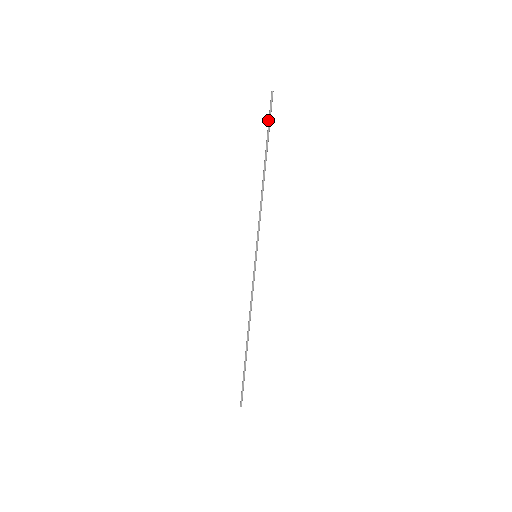
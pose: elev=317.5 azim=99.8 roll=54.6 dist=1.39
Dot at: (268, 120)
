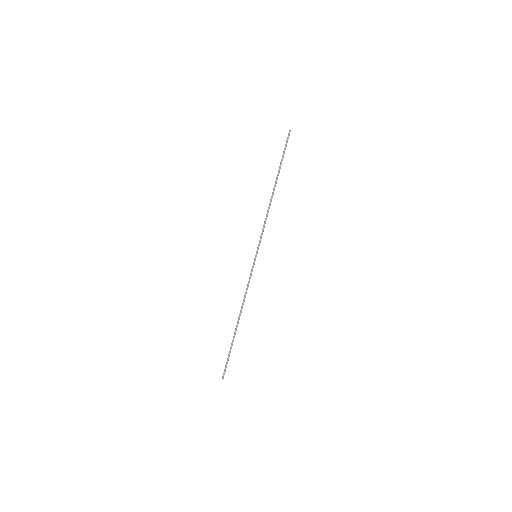
Dot at: (283, 151)
